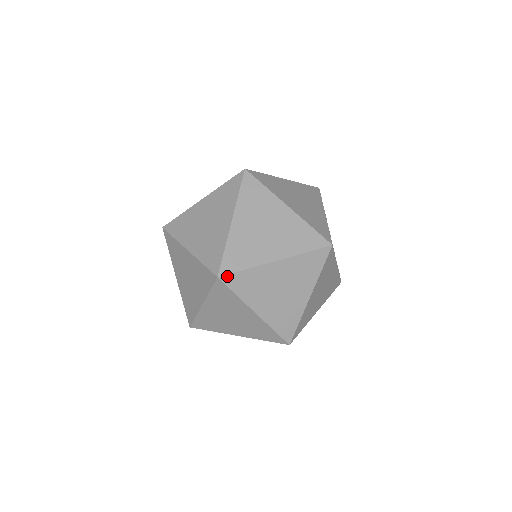
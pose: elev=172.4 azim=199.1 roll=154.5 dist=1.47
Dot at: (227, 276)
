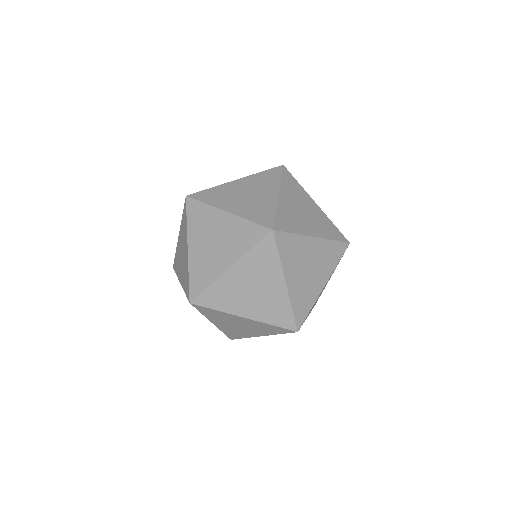
Dot at: (279, 233)
